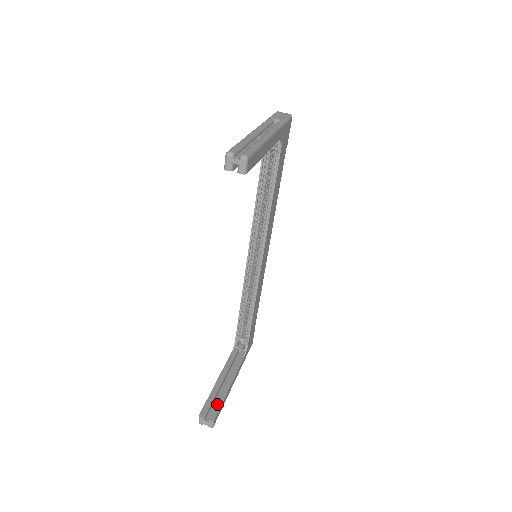
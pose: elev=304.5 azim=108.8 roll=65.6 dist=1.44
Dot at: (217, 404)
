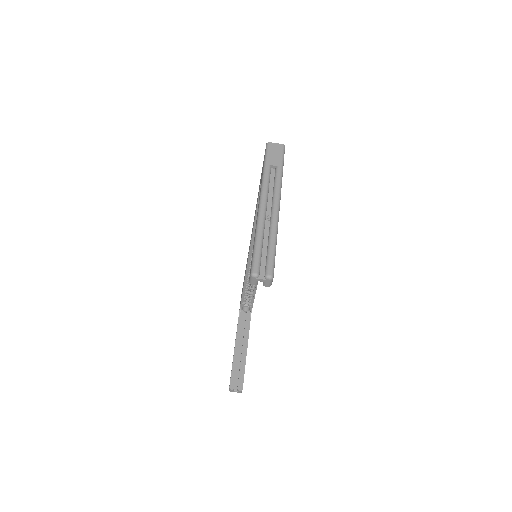
Dot at: (241, 374)
